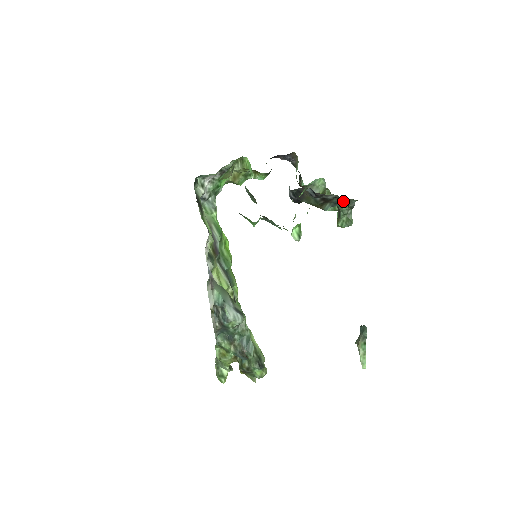
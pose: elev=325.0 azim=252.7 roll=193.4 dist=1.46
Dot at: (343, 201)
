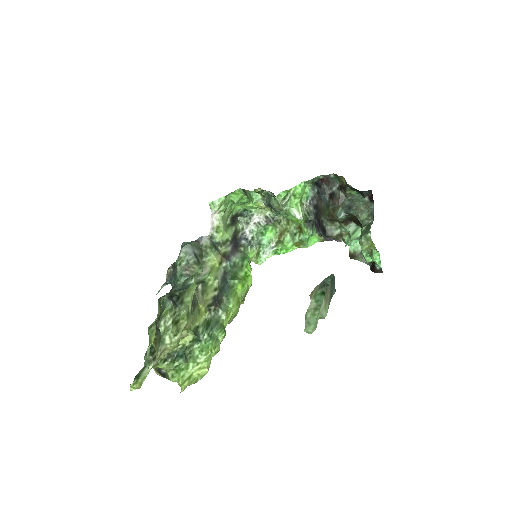
Dot at: (345, 186)
